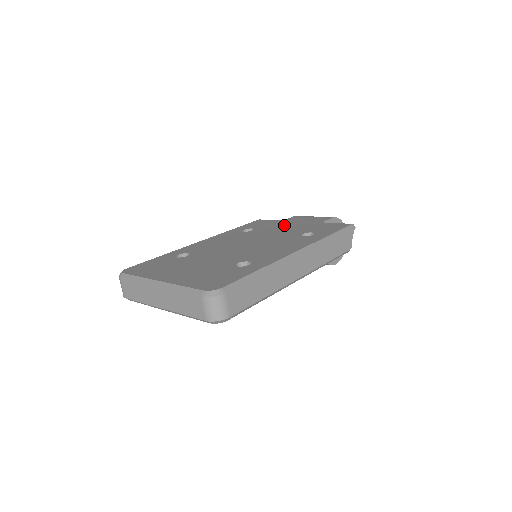
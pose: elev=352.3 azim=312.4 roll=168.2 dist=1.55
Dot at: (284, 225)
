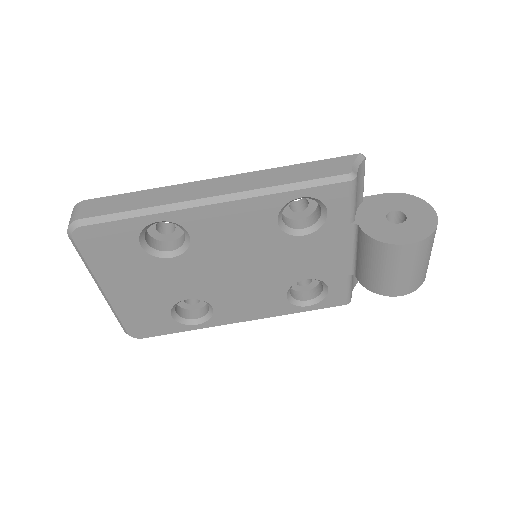
Dot at: occluded
